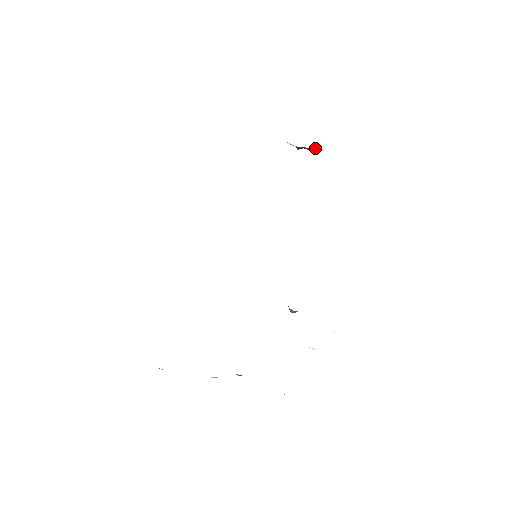
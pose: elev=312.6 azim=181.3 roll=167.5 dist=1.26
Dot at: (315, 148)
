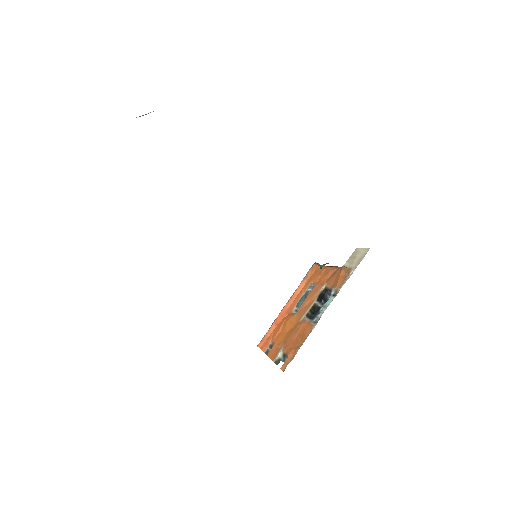
Dot at: occluded
